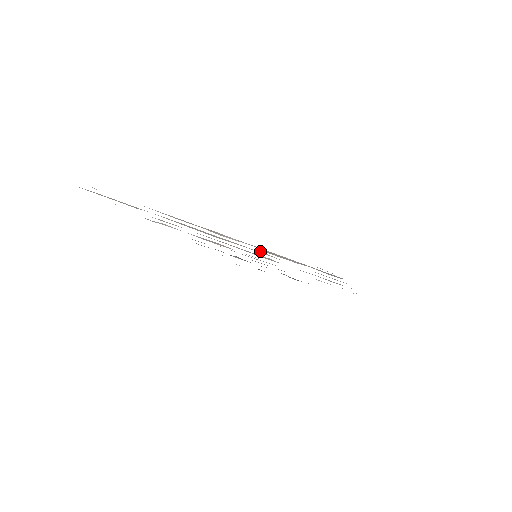
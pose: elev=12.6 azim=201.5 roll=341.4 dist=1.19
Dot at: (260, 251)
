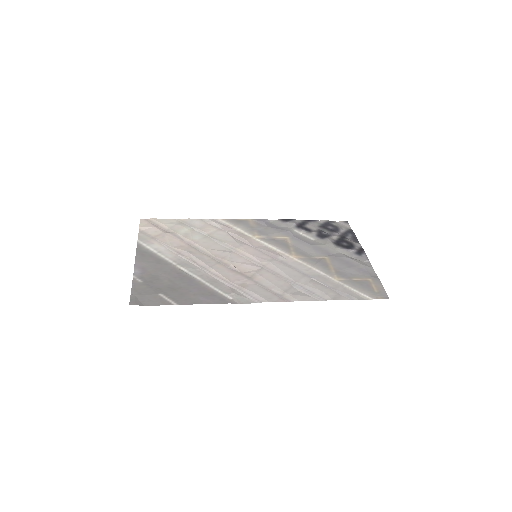
Dot at: (231, 264)
